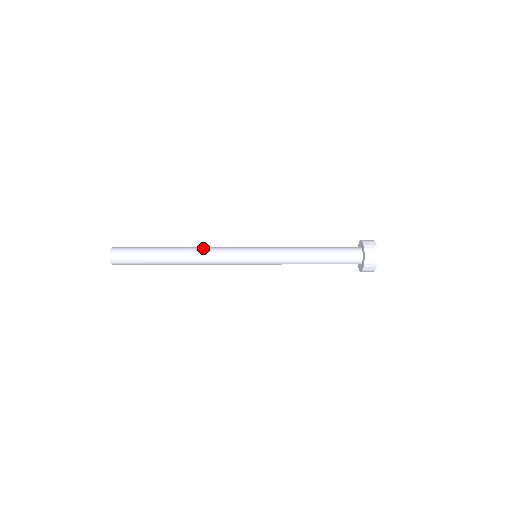
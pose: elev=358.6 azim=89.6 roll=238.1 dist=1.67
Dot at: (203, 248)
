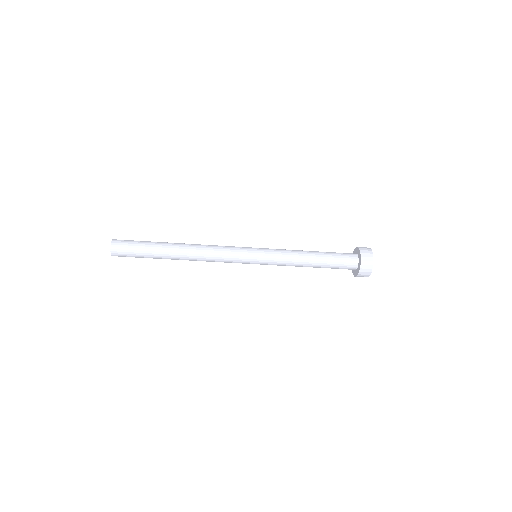
Dot at: occluded
